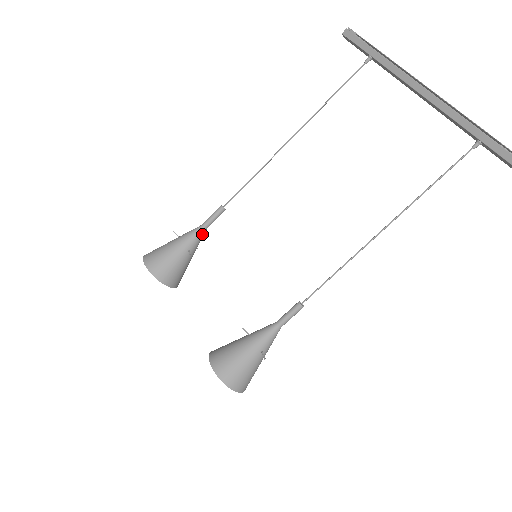
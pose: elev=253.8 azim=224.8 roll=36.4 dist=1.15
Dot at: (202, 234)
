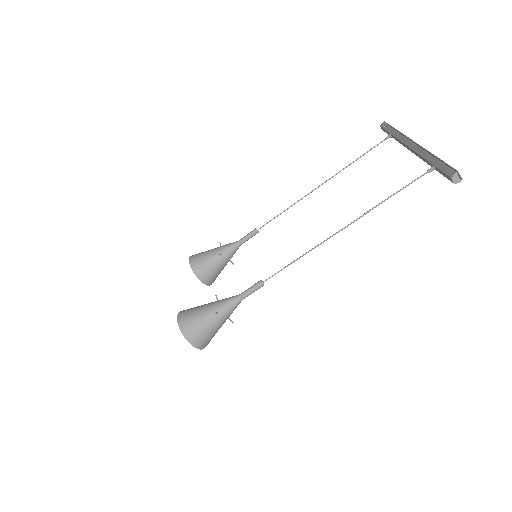
Dot at: (236, 246)
